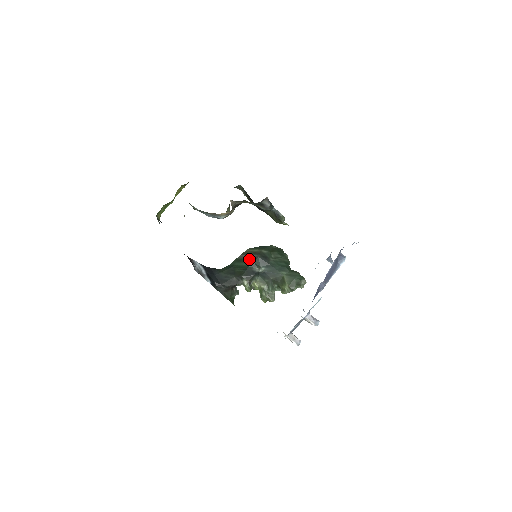
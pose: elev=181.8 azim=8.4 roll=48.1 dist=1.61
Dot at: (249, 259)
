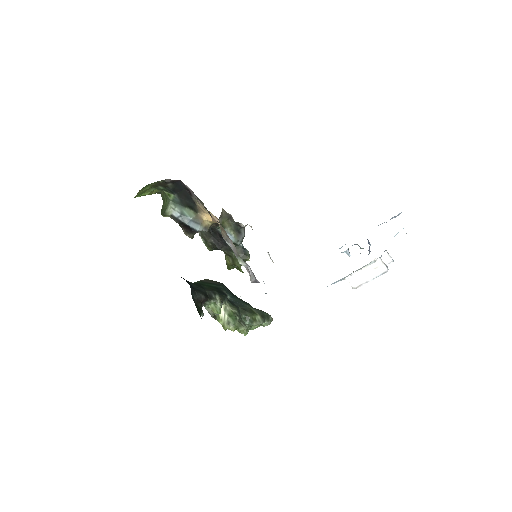
Dot at: (215, 283)
